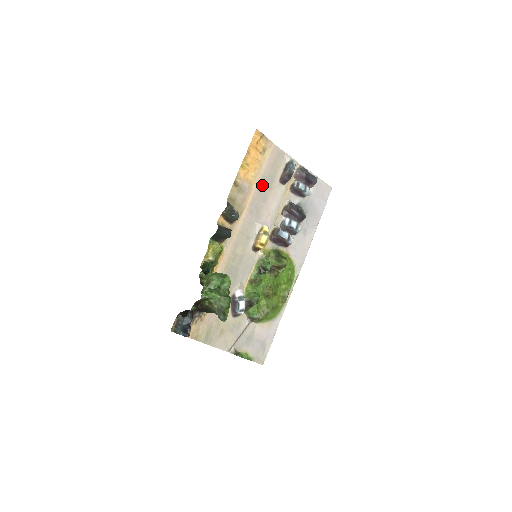
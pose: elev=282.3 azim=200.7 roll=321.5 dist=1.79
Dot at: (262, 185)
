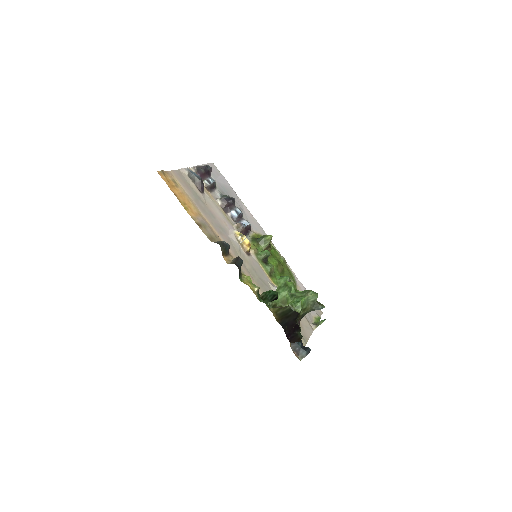
Dot at: (201, 208)
